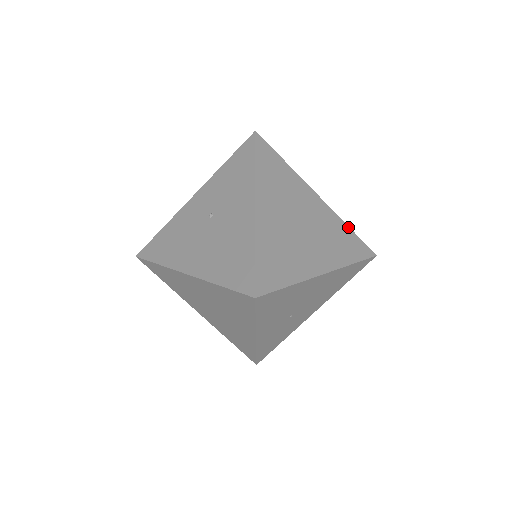
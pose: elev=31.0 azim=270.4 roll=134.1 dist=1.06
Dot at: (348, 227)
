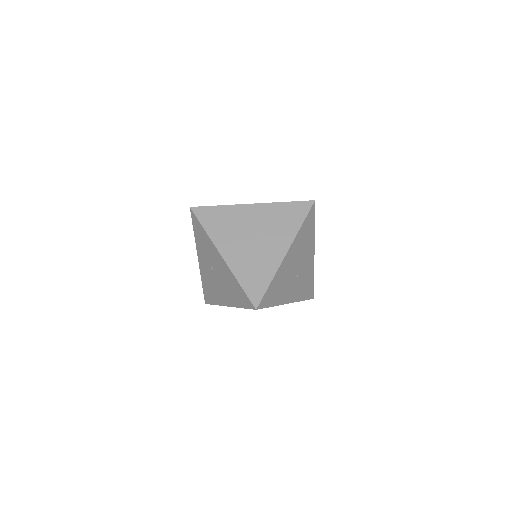
Dot at: (284, 203)
